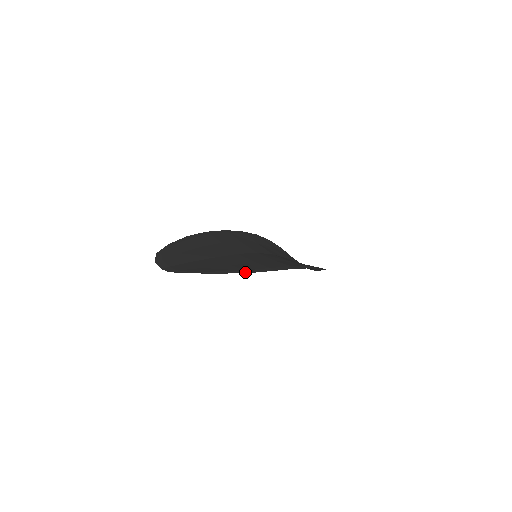
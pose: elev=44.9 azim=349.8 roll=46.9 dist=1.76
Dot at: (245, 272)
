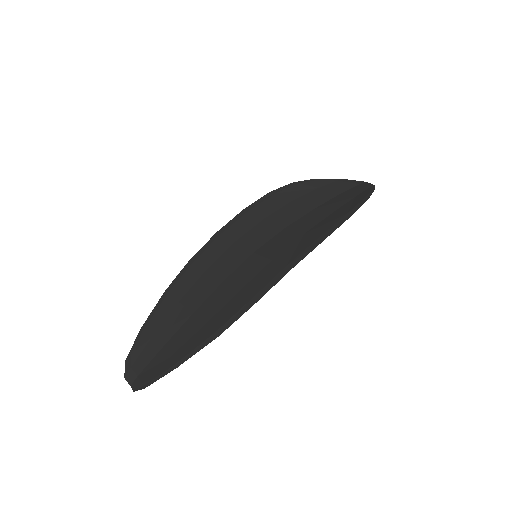
Dot at: (214, 337)
